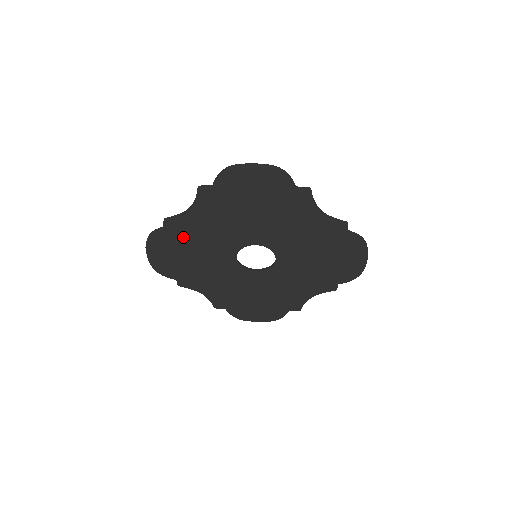
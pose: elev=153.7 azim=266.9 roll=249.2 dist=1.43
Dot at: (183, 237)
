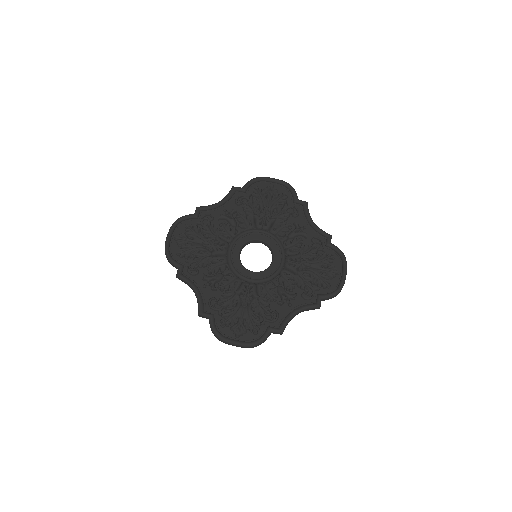
Dot at: occluded
